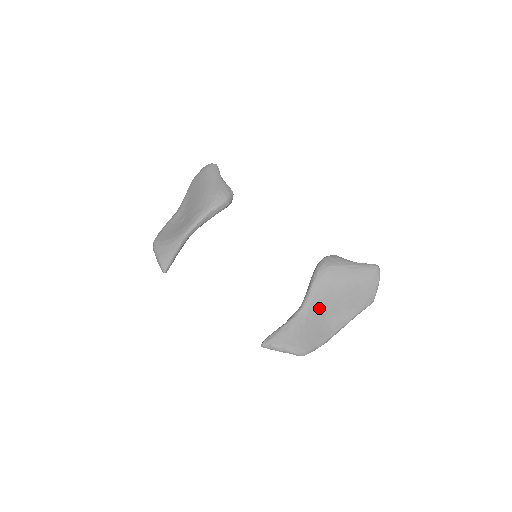
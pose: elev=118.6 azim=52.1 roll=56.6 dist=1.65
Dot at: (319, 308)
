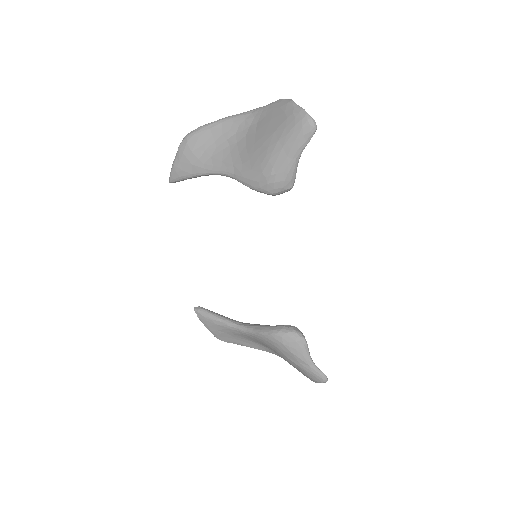
Dot at: (255, 340)
